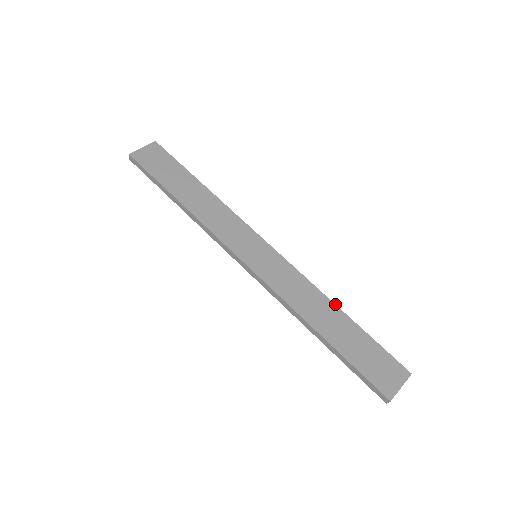
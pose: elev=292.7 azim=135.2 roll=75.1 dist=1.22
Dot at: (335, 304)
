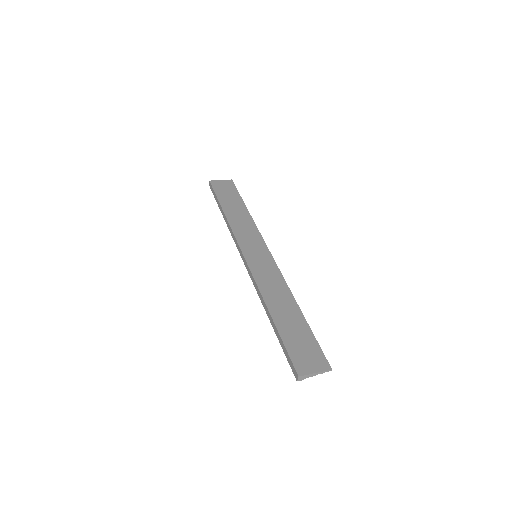
Dot at: occluded
